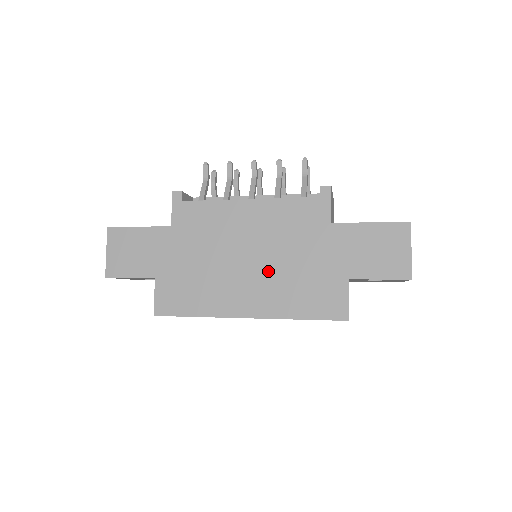
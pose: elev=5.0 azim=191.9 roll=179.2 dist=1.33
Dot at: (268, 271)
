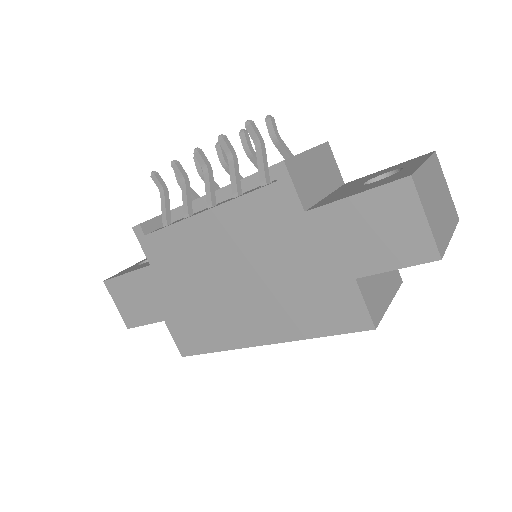
Dot at: (261, 290)
